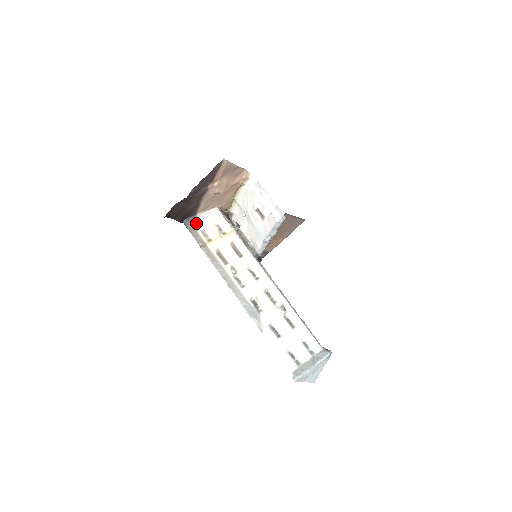
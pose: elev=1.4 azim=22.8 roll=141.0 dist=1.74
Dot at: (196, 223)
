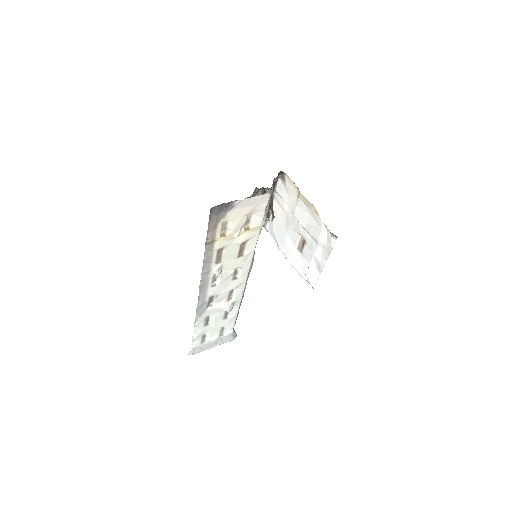
Dot at: (226, 211)
